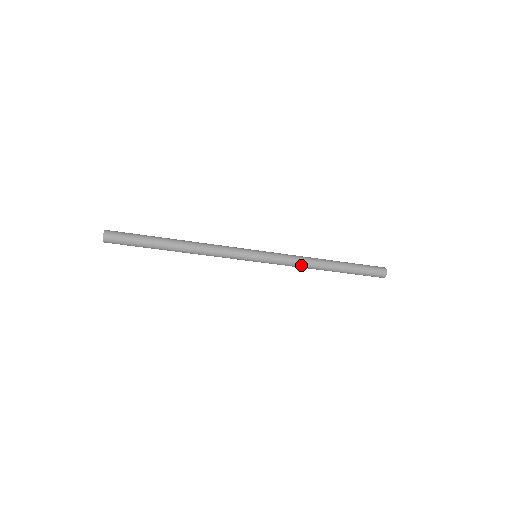
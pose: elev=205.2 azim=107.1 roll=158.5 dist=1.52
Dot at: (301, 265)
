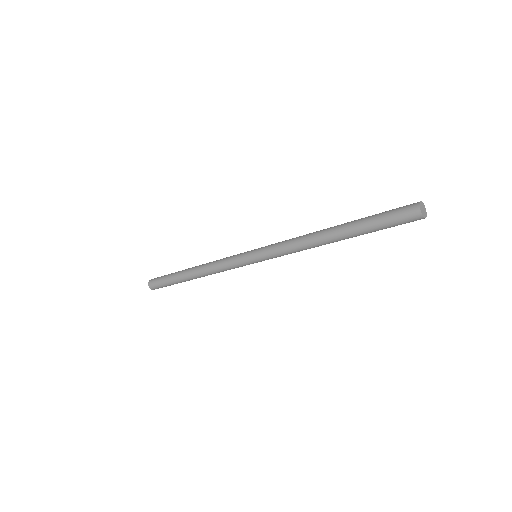
Dot at: (300, 249)
